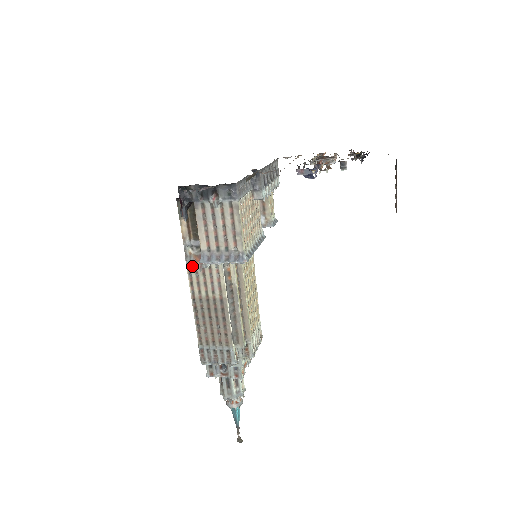
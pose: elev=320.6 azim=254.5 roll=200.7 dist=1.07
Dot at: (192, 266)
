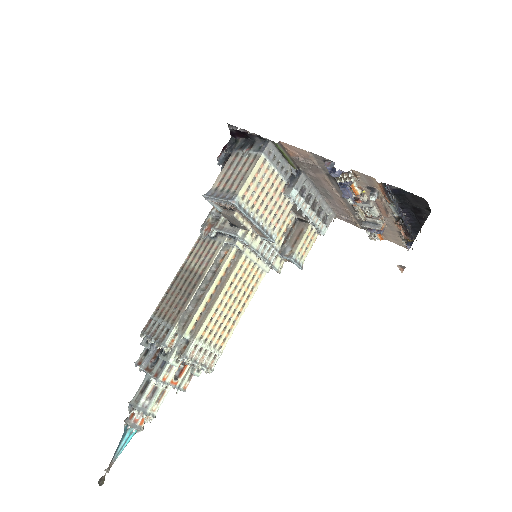
Dot at: (202, 232)
